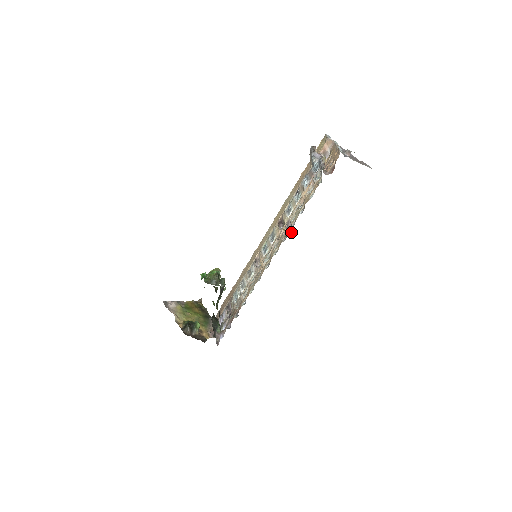
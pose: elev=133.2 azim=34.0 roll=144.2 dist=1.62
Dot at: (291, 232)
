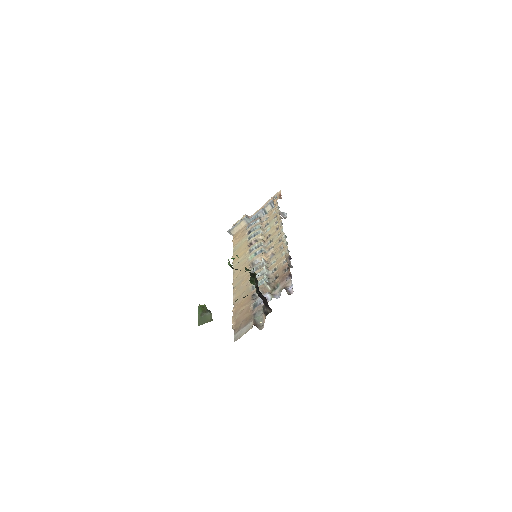
Dot at: (285, 217)
